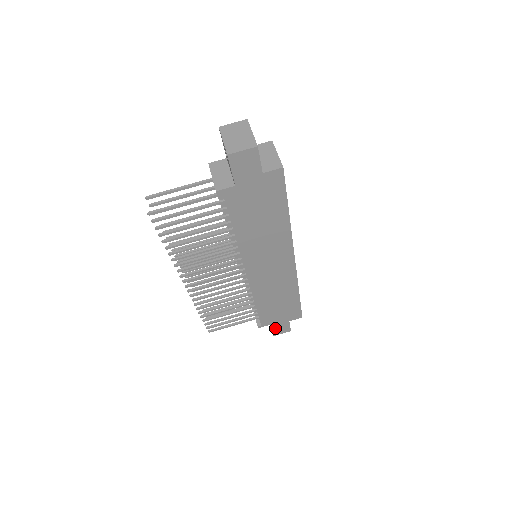
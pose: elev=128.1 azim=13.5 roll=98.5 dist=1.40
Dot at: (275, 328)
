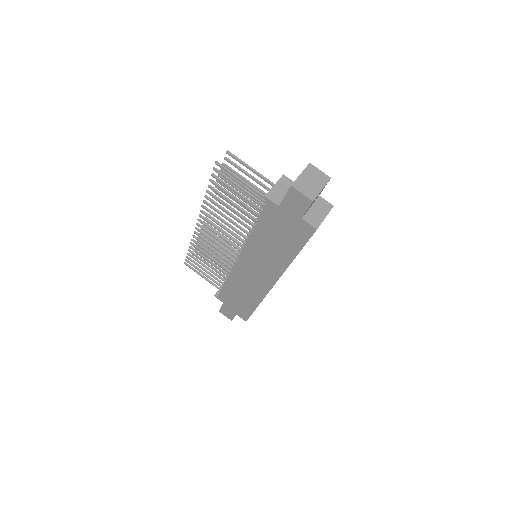
Dot at: (224, 308)
